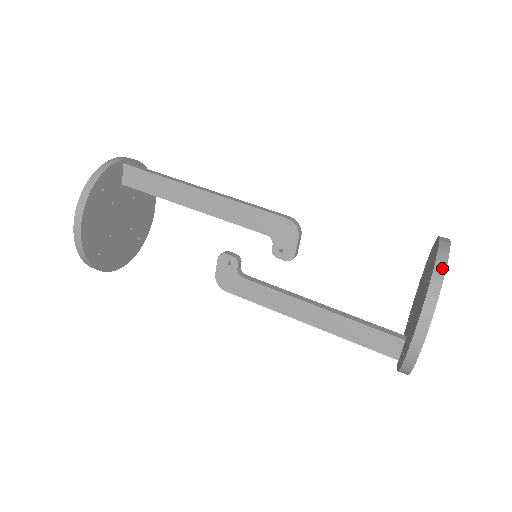
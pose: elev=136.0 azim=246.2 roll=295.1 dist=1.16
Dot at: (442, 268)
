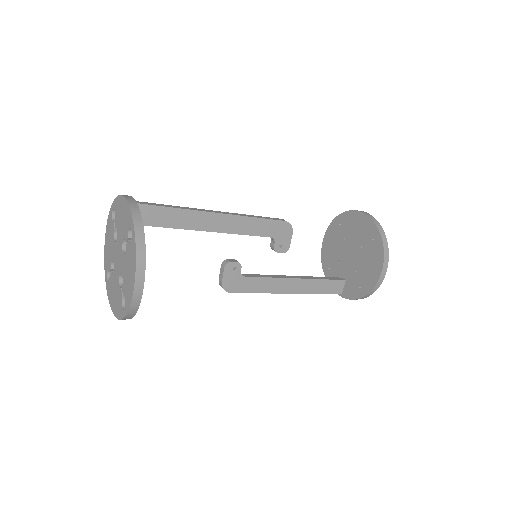
Dot at: (382, 230)
